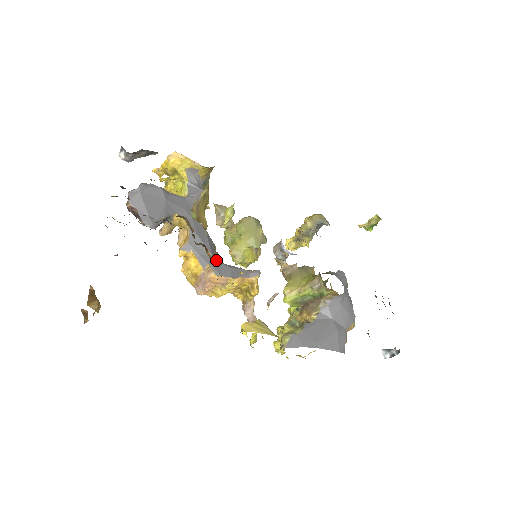
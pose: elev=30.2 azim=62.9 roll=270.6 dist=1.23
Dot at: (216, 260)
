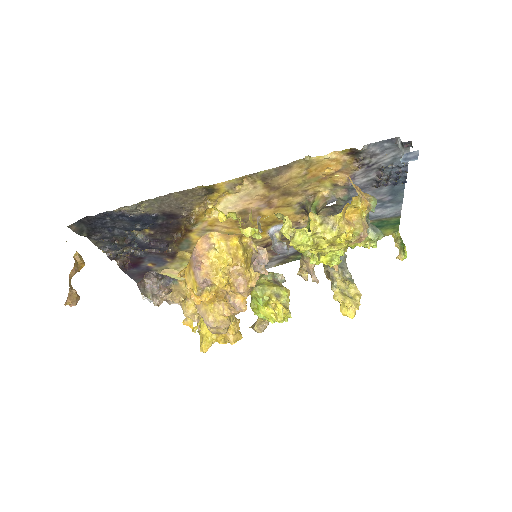
Dot at: occluded
